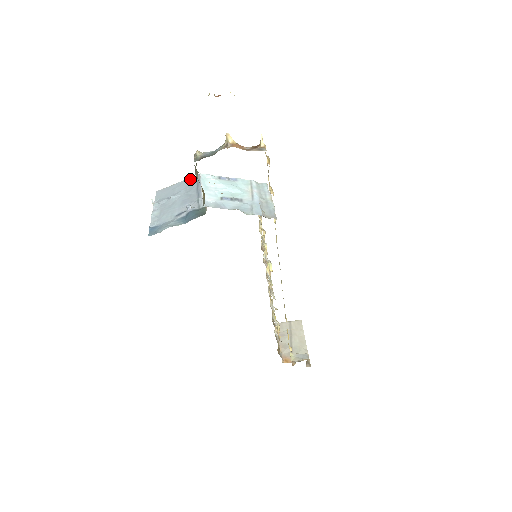
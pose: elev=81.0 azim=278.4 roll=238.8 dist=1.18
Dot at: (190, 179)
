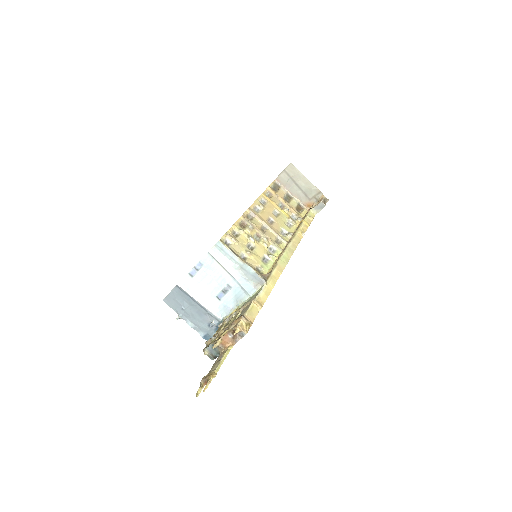
Dot at: (176, 290)
